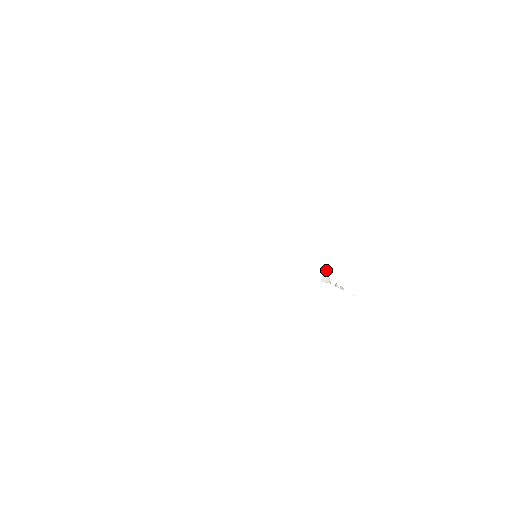
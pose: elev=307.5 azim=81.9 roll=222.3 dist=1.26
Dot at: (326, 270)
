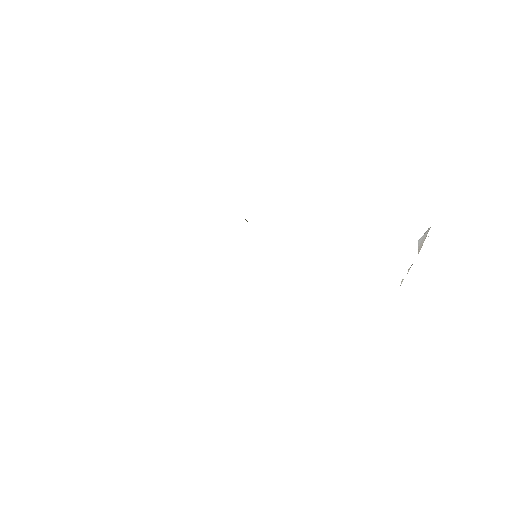
Dot at: (426, 236)
